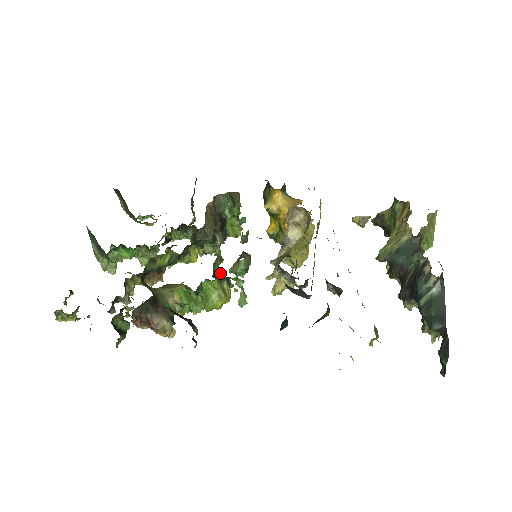
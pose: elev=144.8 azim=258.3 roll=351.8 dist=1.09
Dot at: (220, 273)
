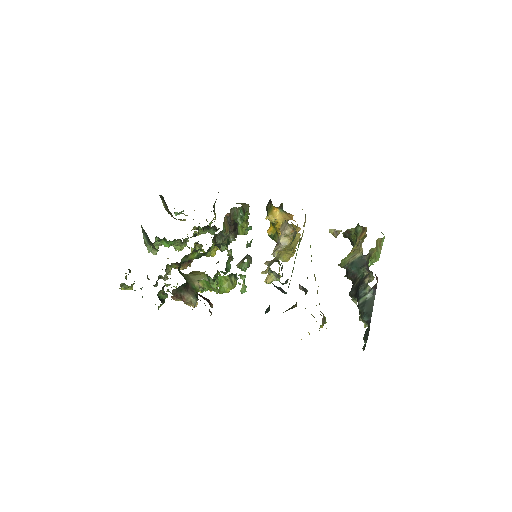
Dot at: (230, 267)
